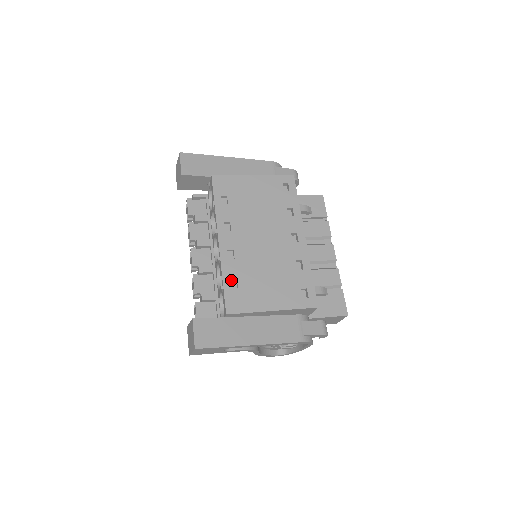
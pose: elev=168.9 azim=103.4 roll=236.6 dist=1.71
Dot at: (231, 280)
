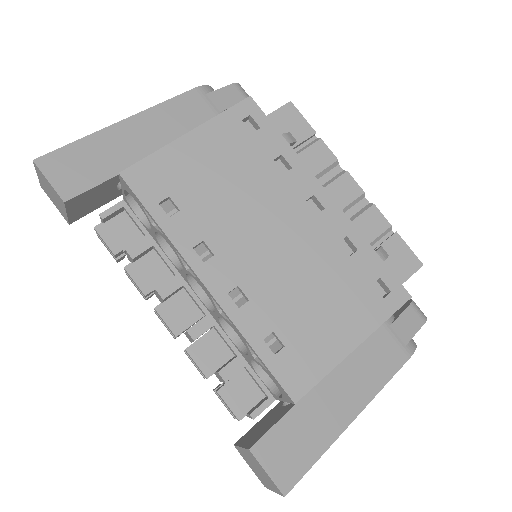
Dot at: occluded
